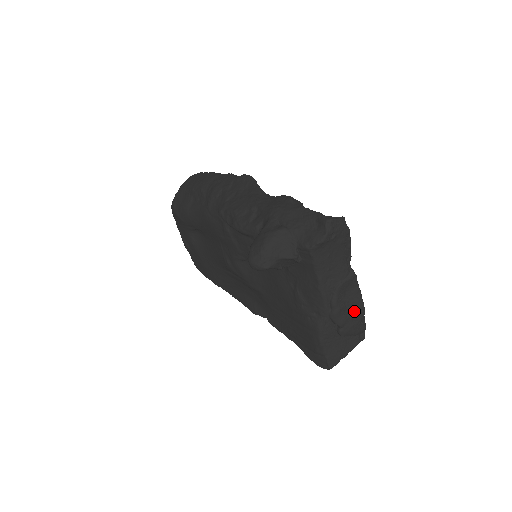
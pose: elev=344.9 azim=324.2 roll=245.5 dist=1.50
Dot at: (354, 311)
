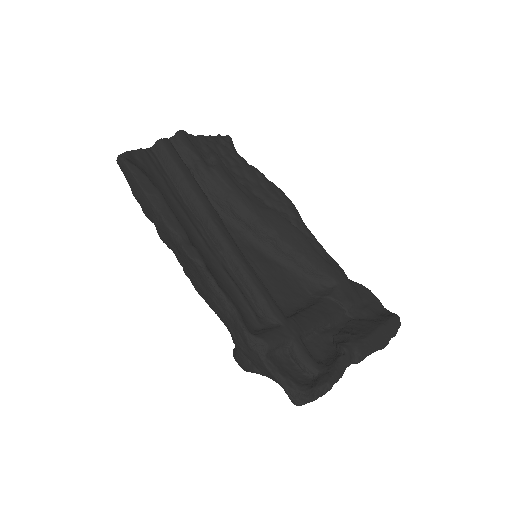
Dot at: occluded
